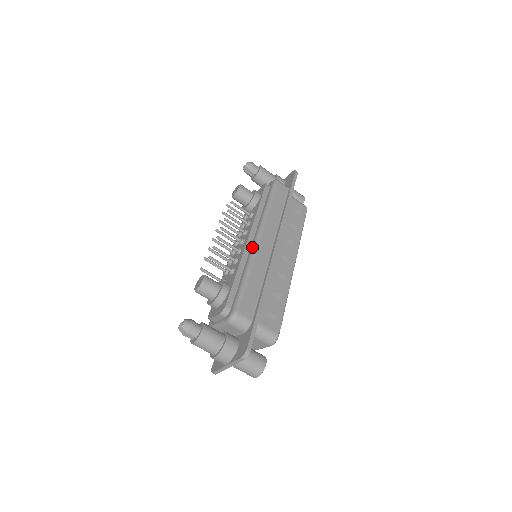
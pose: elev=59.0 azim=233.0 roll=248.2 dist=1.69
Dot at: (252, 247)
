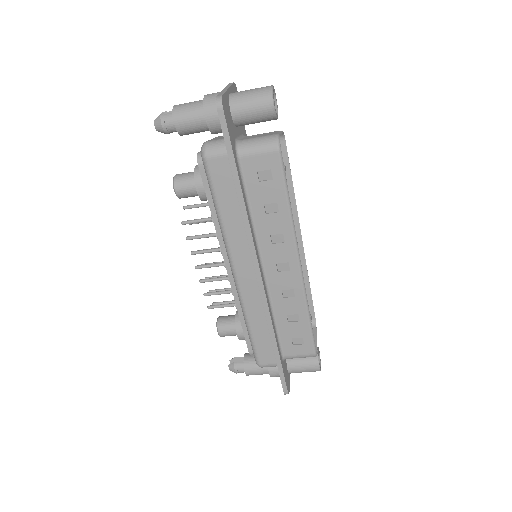
Dot at: occluded
